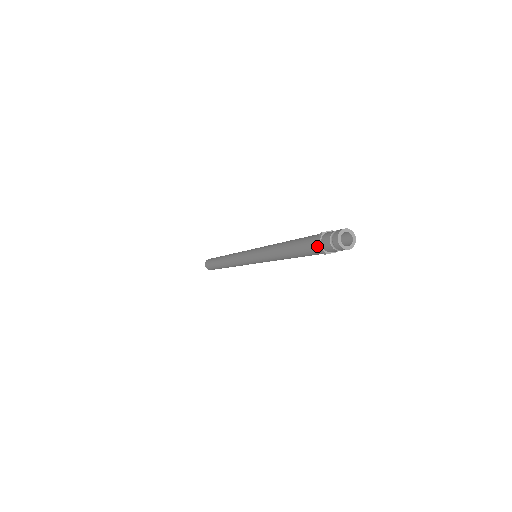
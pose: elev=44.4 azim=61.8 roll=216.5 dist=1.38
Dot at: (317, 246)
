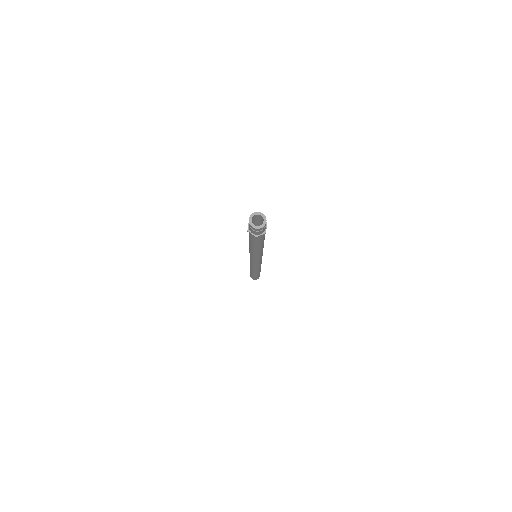
Dot at: (250, 232)
